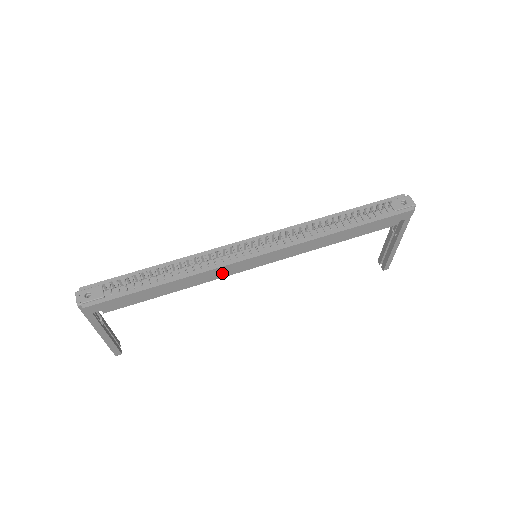
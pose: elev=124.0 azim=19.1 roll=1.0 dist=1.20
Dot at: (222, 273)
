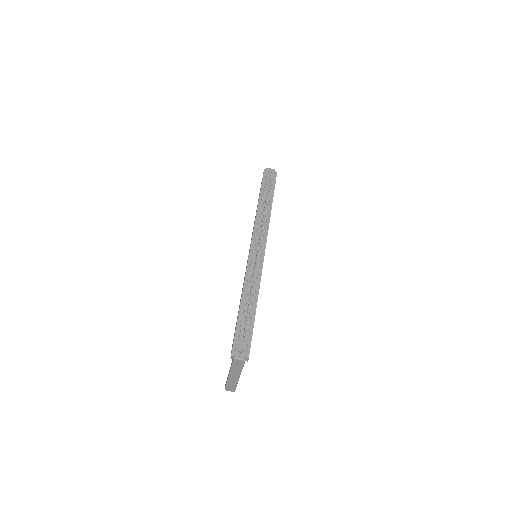
Dot at: occluded
